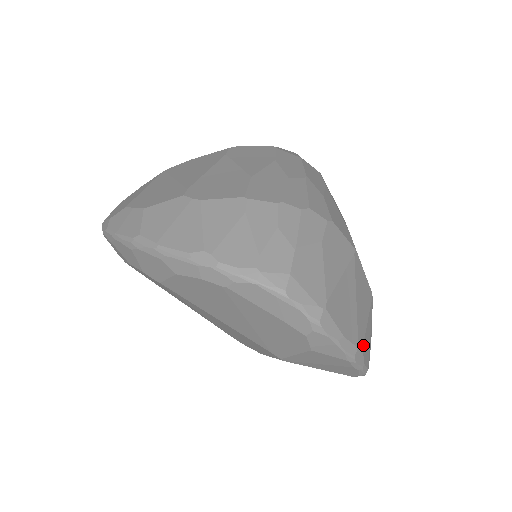
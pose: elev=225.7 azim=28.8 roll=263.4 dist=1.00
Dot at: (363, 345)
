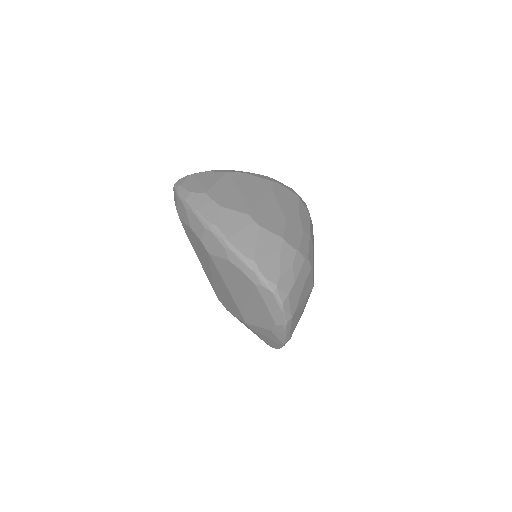
Dot at: occluded
